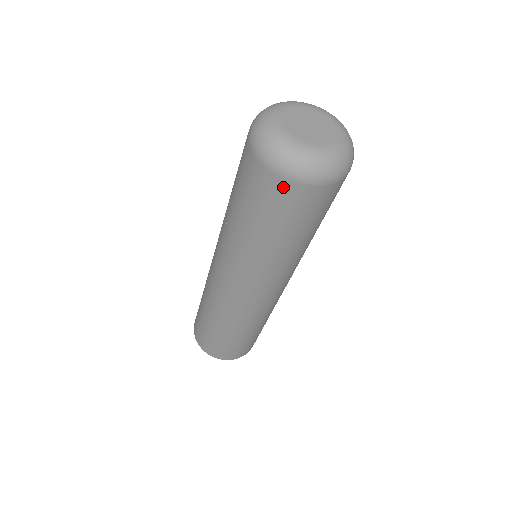
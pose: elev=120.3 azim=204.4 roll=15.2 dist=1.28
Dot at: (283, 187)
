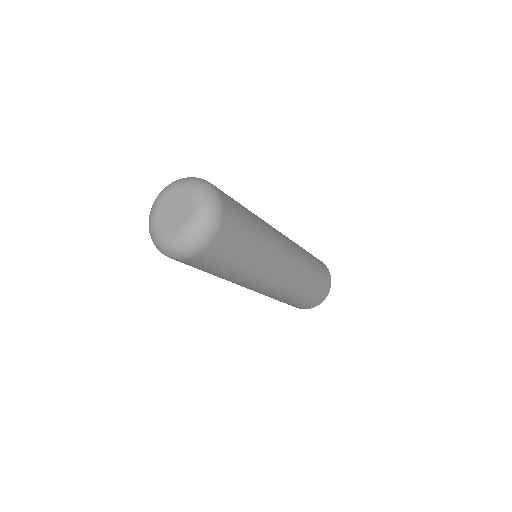
Dot at: occluded
